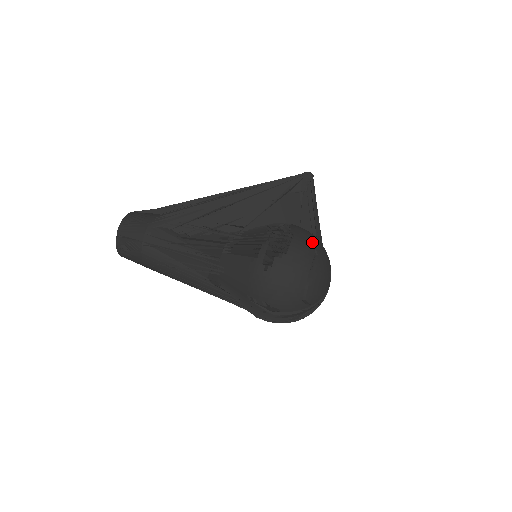
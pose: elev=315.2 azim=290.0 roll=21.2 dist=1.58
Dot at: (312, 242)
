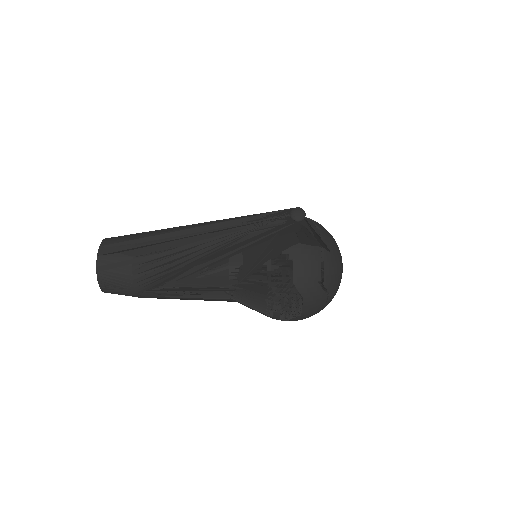
Dot at: (322, 284)
